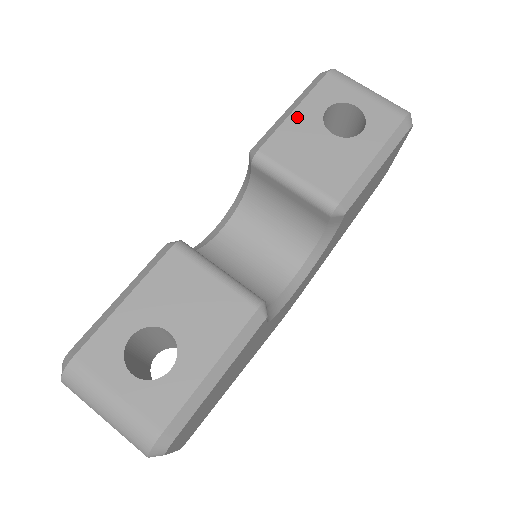
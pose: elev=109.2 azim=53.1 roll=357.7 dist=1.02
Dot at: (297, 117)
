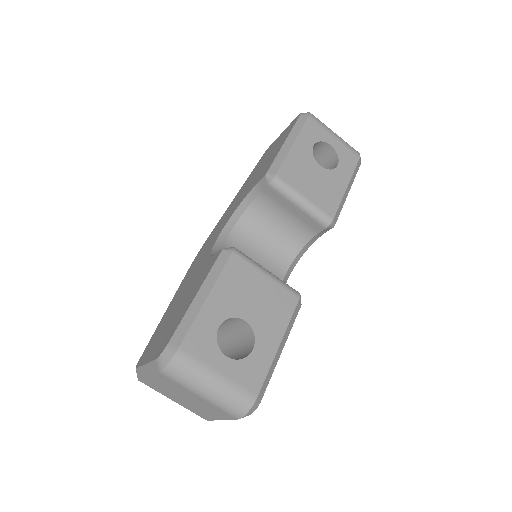
Dot at: (296, 150)
